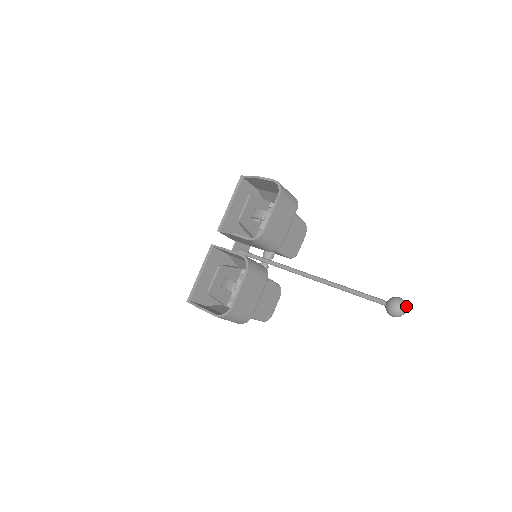
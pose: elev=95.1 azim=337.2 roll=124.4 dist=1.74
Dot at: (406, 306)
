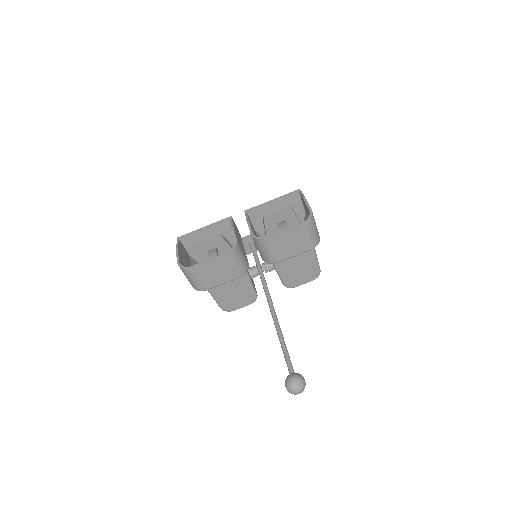
Dot at: (302, 390)
